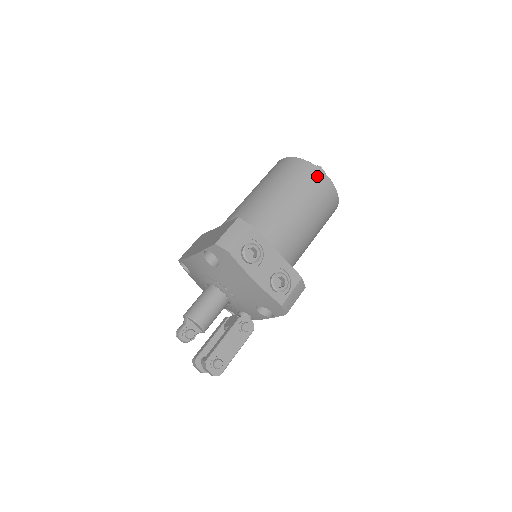
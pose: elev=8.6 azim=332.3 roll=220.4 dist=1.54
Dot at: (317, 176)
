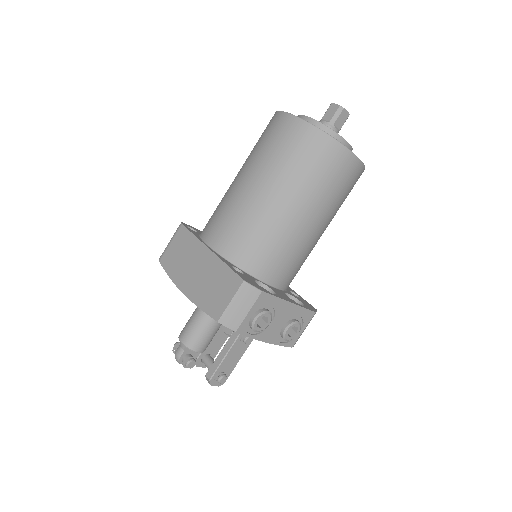
Dot at: (343, 162)
